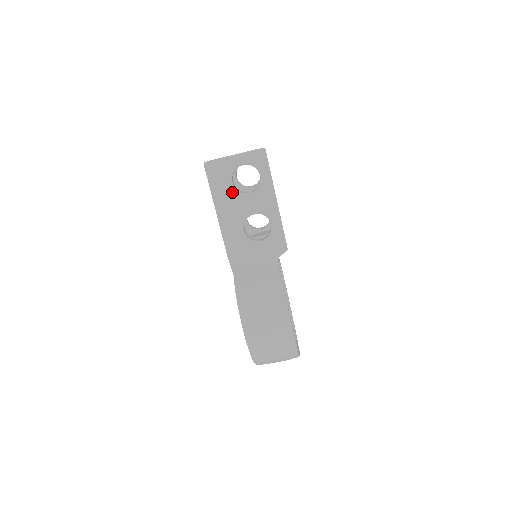
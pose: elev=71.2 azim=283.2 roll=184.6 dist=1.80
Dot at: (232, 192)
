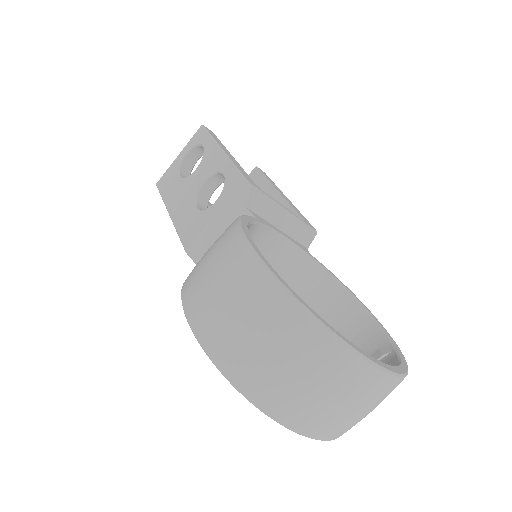
Dot at: (180, 183)
